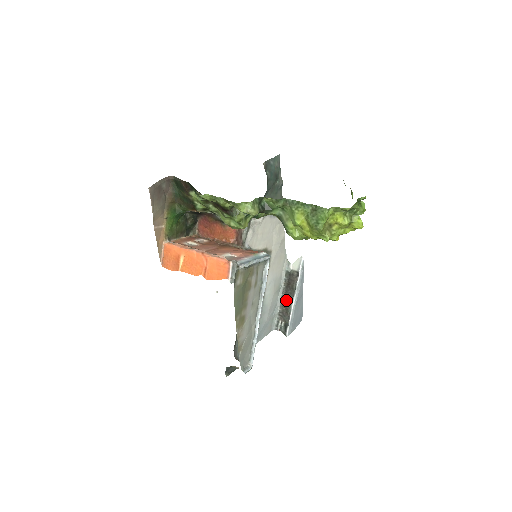
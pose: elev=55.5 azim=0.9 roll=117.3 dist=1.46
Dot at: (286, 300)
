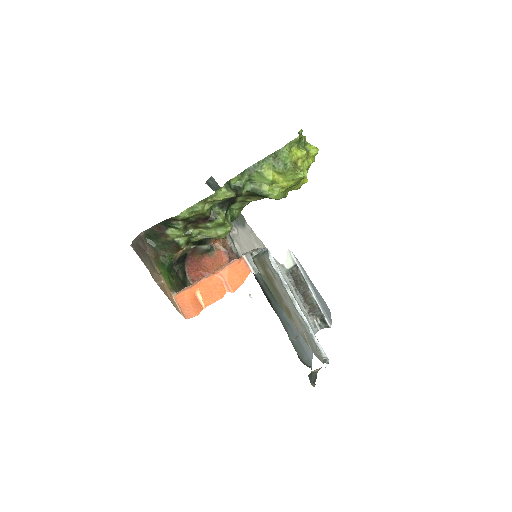
Dot at: (305, 297)
